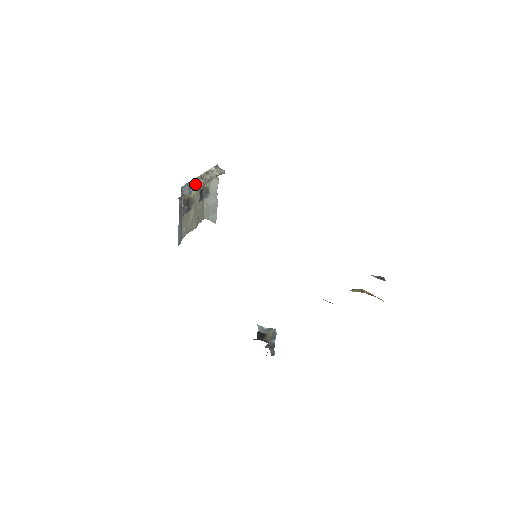
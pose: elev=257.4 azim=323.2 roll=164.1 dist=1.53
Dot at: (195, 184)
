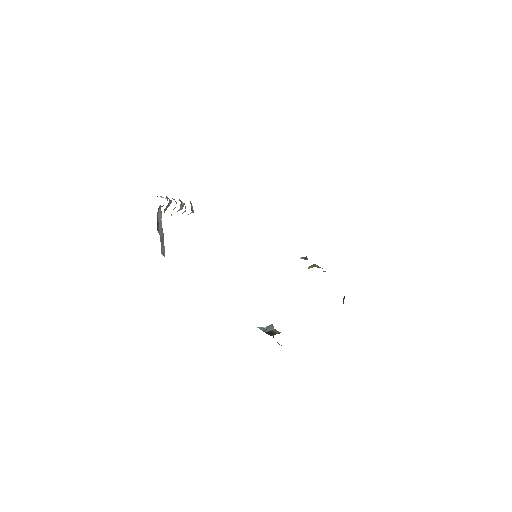
Dot at: (180, 206)
